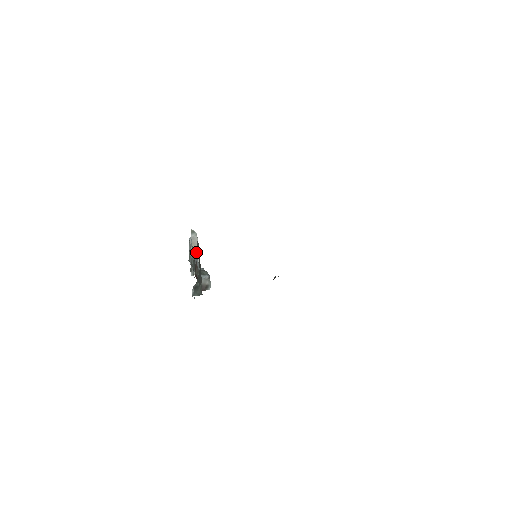
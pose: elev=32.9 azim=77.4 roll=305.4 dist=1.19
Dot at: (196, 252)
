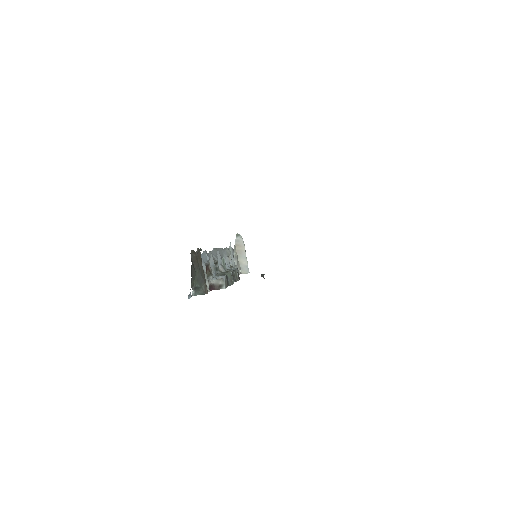
Dot at: (204, 257)
